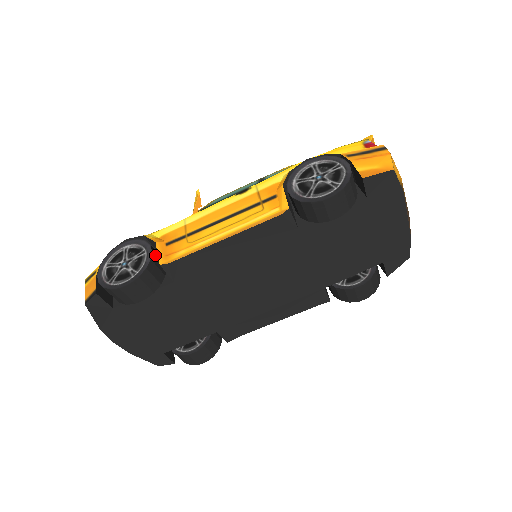
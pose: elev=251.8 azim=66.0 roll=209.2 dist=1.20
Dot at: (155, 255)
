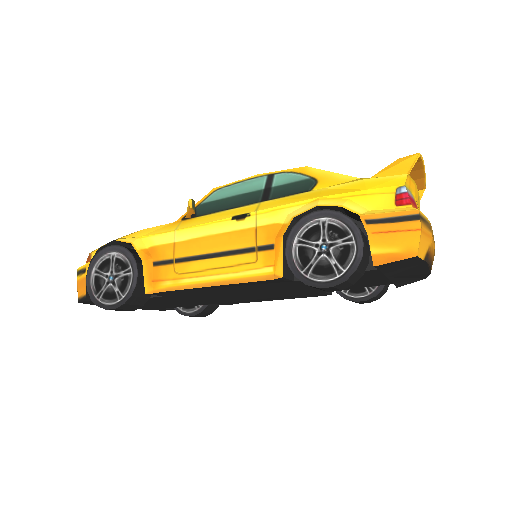
Dot at: (142, 275)
